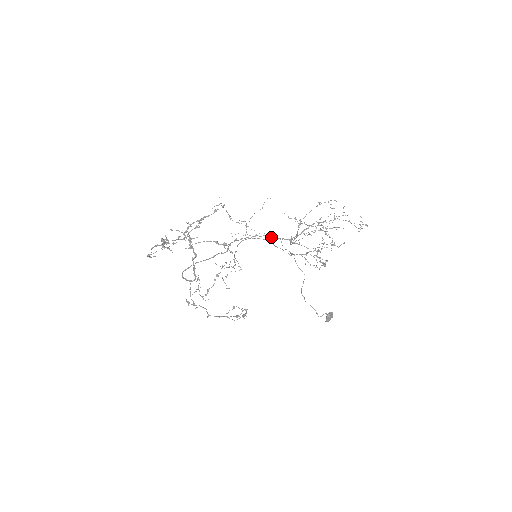
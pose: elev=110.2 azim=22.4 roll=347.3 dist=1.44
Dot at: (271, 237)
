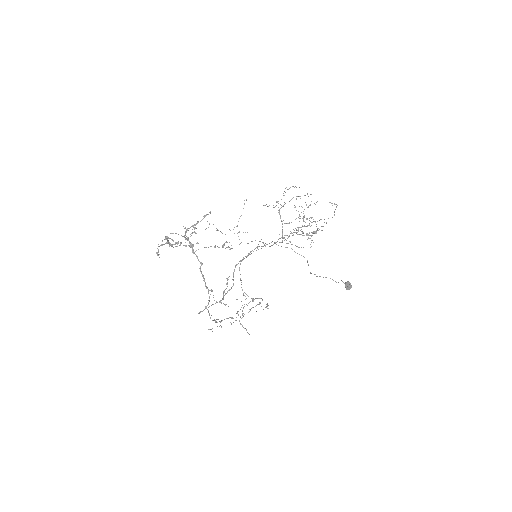
Dot at: occluded
